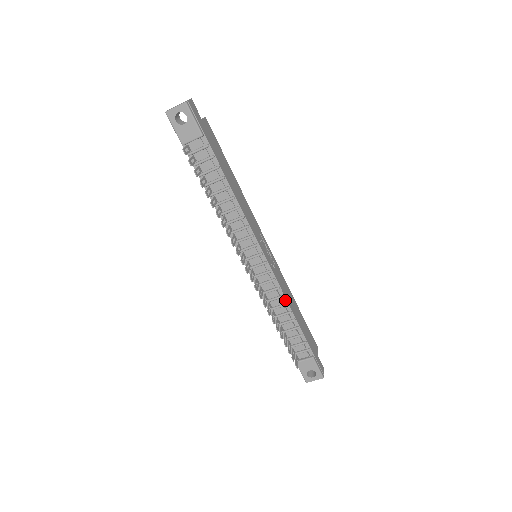
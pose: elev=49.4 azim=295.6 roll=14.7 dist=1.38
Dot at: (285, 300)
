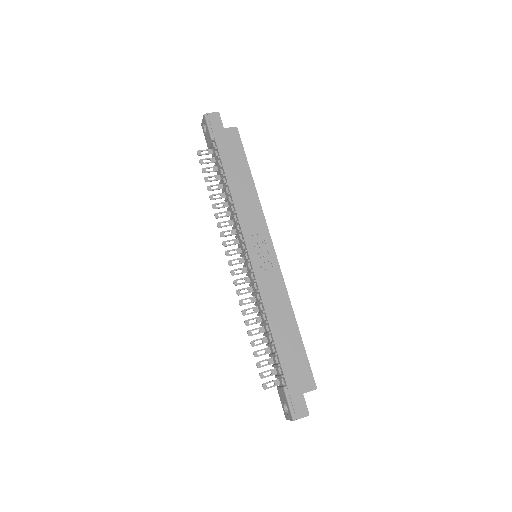
Dot at: (263, 306)
